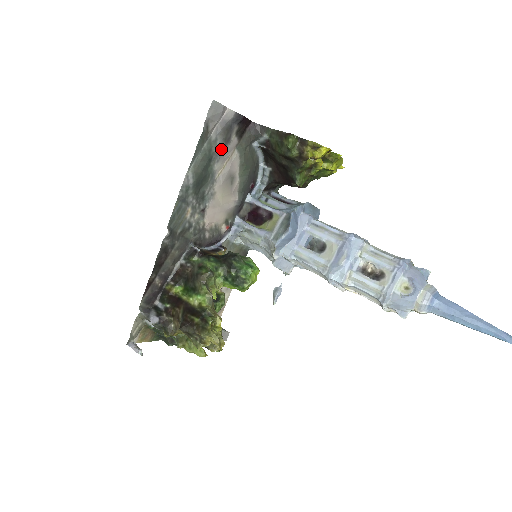
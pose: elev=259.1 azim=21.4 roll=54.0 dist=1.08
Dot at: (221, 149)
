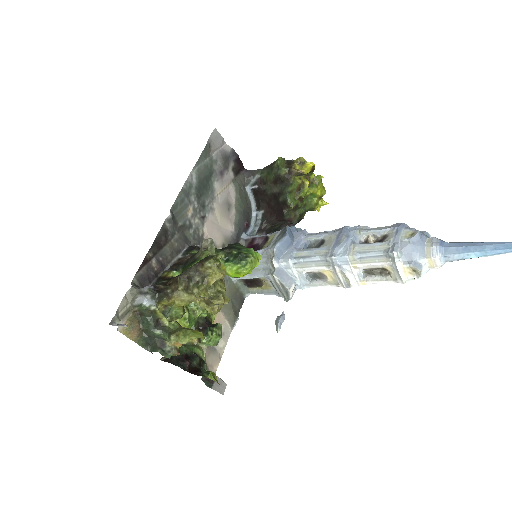
Dot at: (220, 172)
